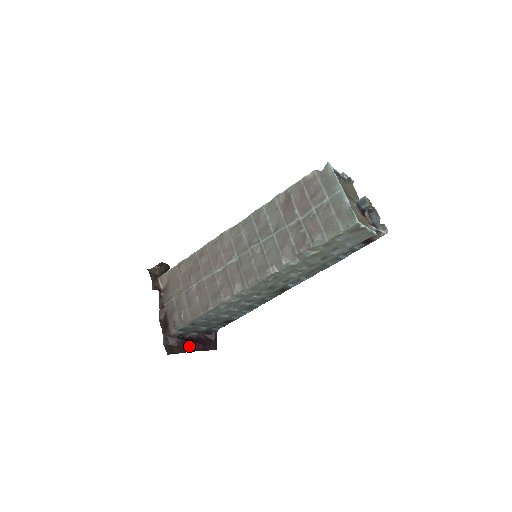
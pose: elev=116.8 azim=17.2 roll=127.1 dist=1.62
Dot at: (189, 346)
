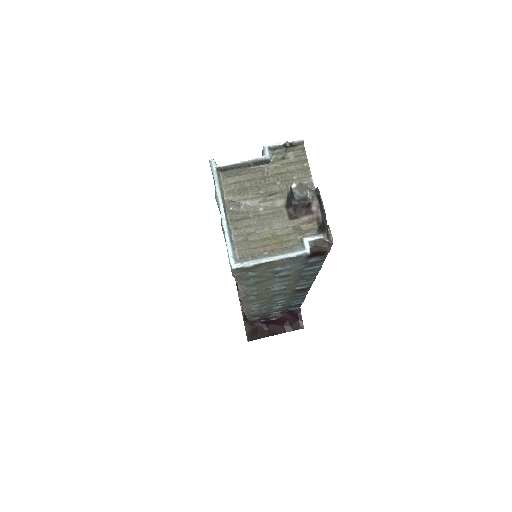
Dot at: (271, 329)
